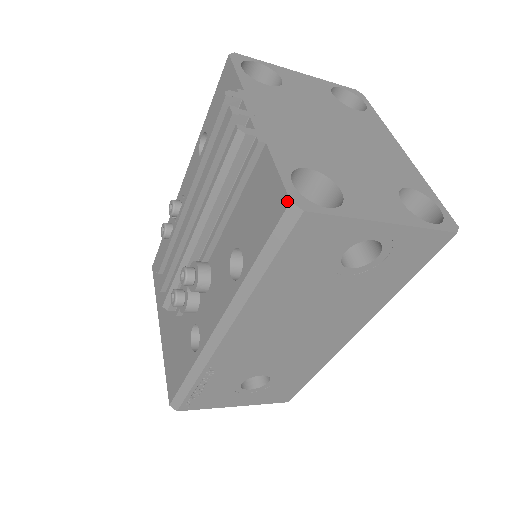
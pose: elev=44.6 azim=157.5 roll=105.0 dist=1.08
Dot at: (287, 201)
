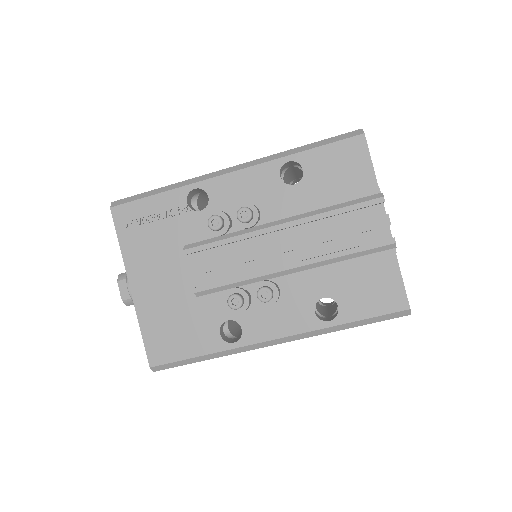
Dot at: (407, 307)
